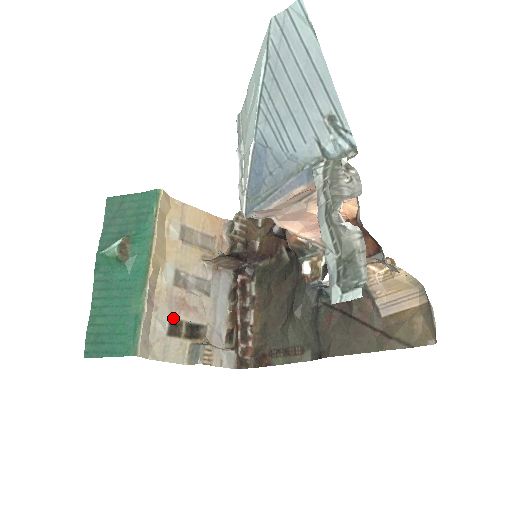
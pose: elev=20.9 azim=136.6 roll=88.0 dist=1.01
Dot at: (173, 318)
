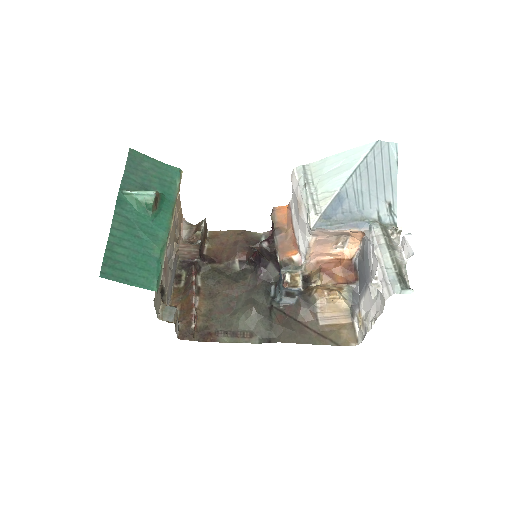
Dot at: occluded
